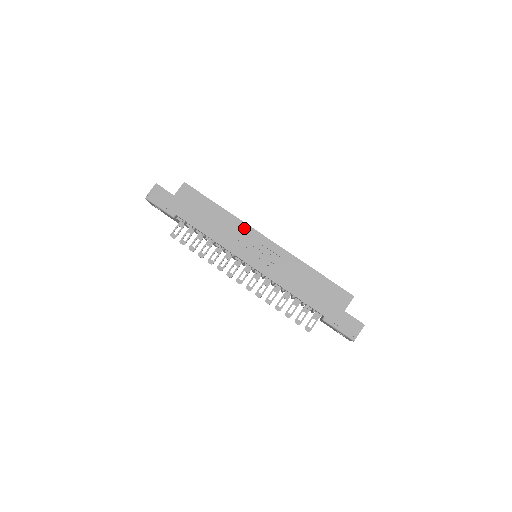
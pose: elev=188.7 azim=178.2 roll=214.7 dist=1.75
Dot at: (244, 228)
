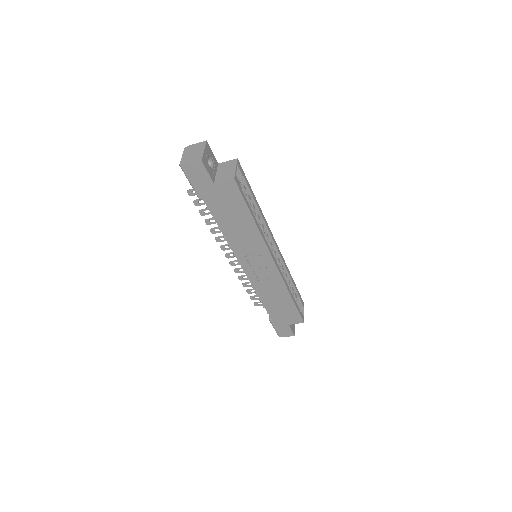
Dot at: (261, 247)
